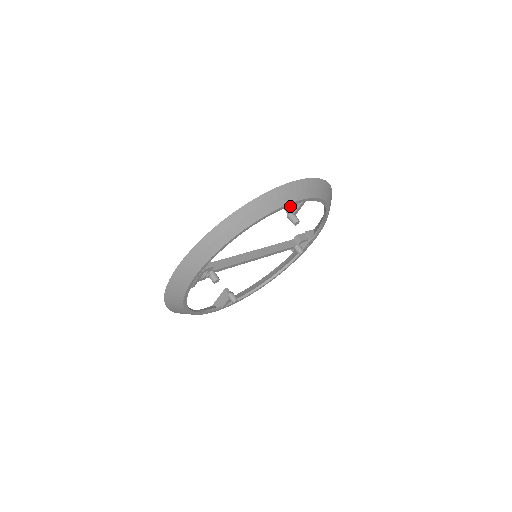
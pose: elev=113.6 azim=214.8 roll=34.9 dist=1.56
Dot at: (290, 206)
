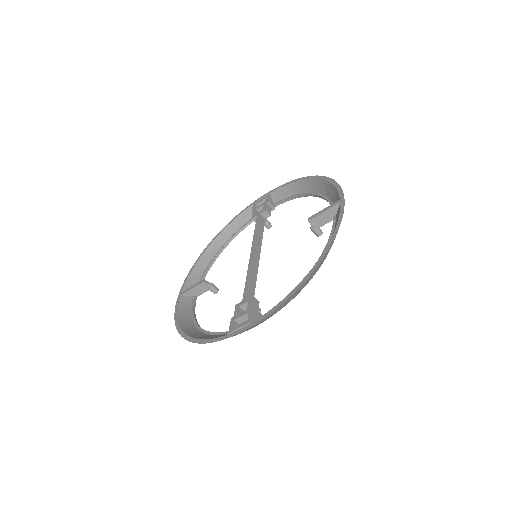
Dot at: (317, 220)
